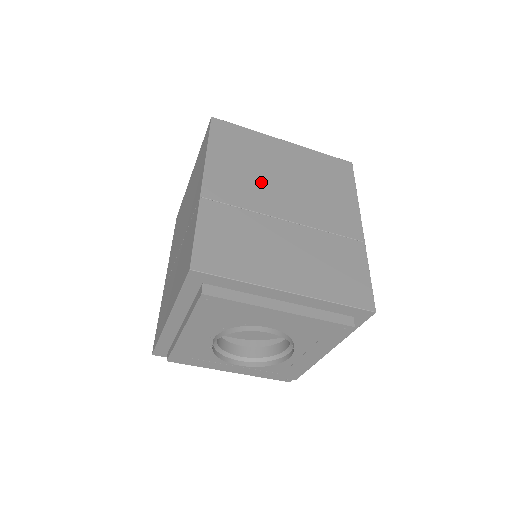
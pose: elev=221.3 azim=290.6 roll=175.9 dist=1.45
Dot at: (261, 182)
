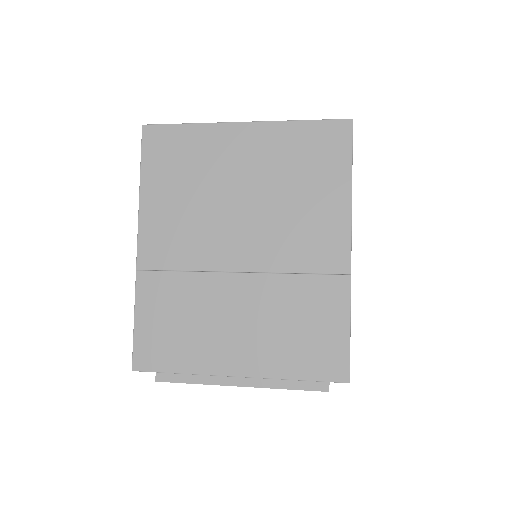
Dot at: (207, 218)
